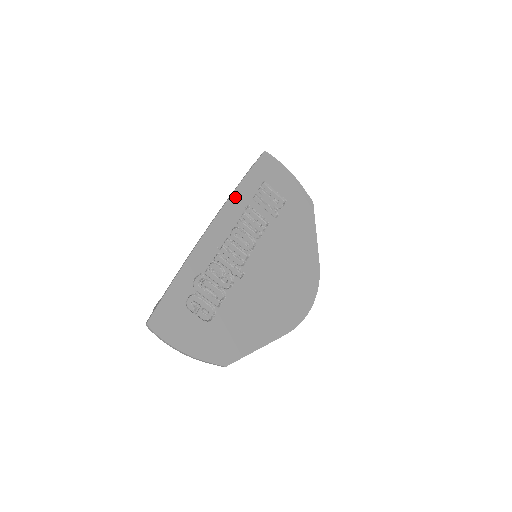
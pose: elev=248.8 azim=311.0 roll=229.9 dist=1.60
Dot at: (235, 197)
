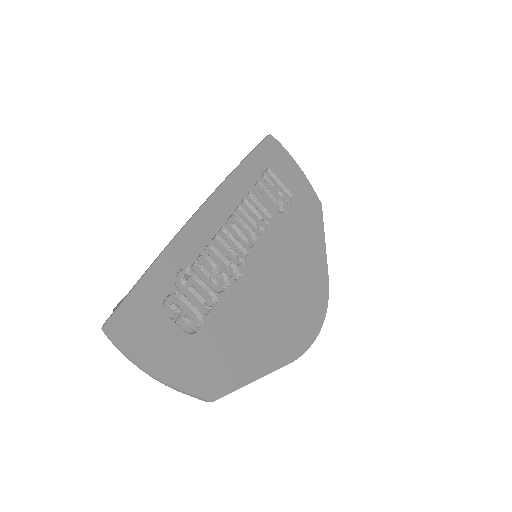
Dot at: (234, 178)
